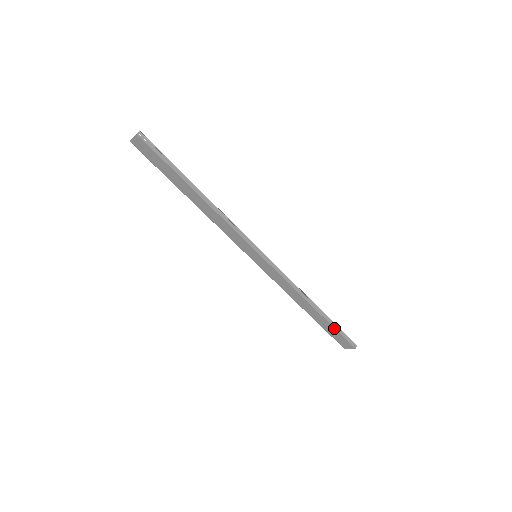
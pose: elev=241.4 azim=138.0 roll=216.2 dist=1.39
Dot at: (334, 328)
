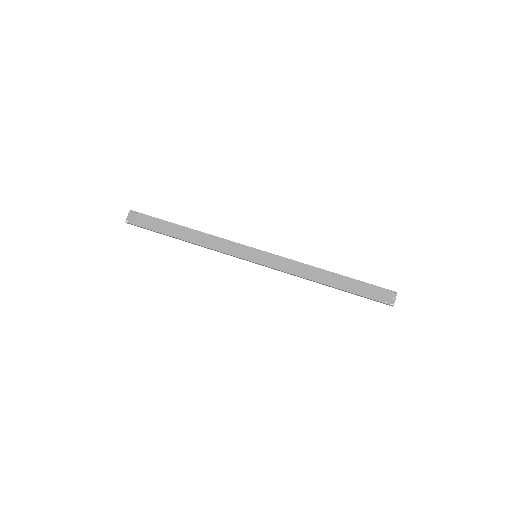
Dot at: (362, 282)
